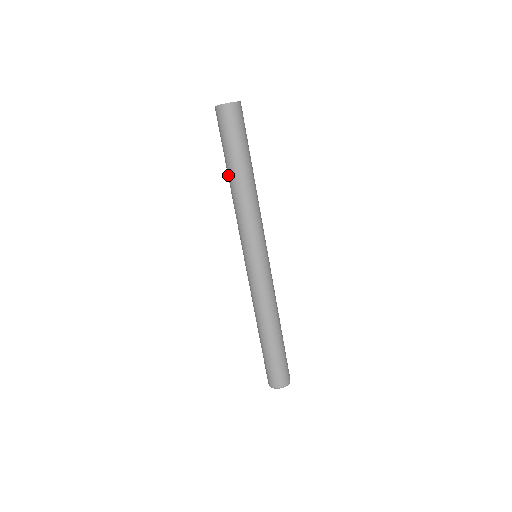
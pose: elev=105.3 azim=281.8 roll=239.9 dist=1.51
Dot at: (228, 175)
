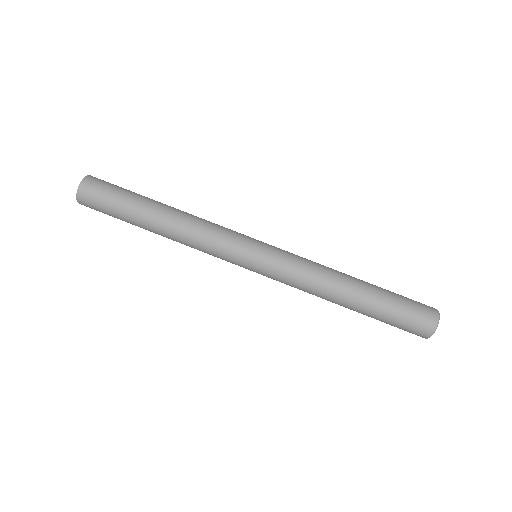
Dot at: occluded
